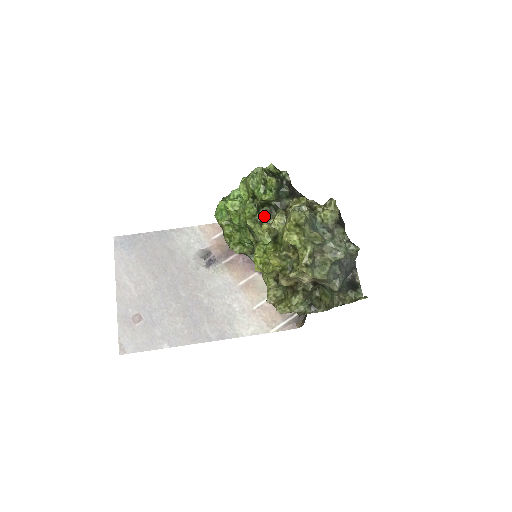
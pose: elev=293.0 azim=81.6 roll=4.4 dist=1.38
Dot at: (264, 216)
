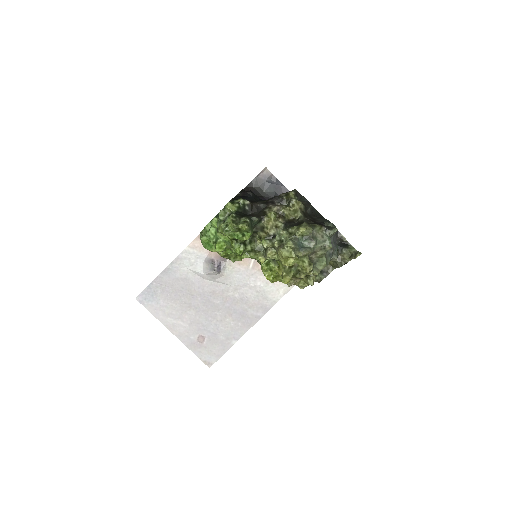
Dot at: (251, 244)
